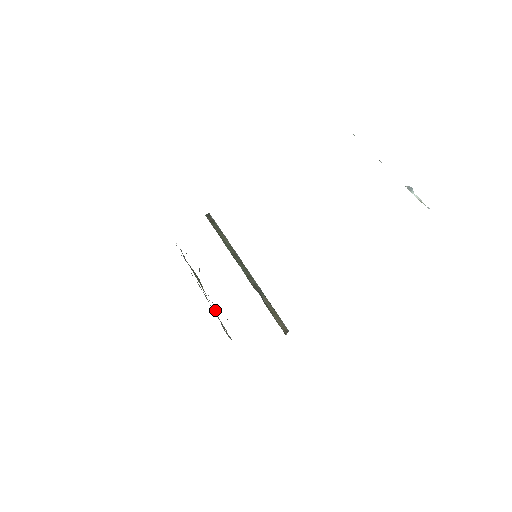
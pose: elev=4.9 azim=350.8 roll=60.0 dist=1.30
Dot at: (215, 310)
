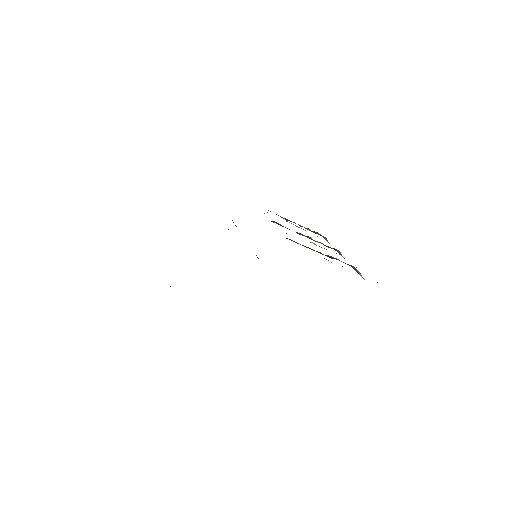
Dot at: occluded
